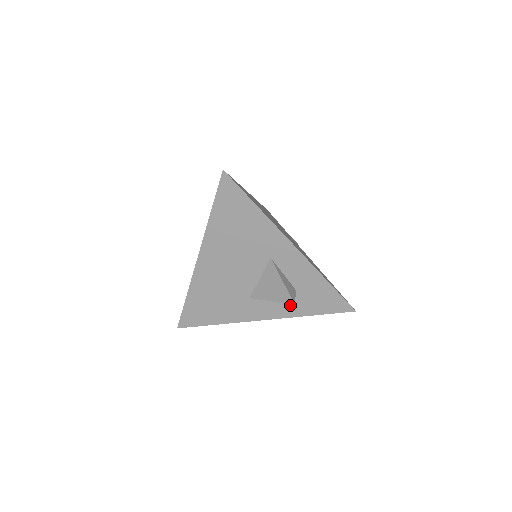
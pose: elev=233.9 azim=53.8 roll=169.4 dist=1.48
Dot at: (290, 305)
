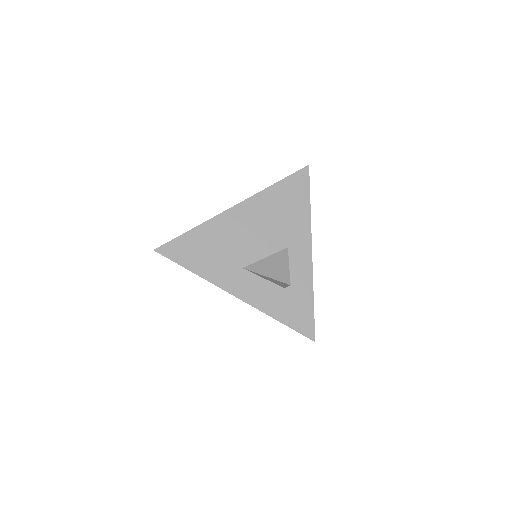
Dot at: (269, 298)
